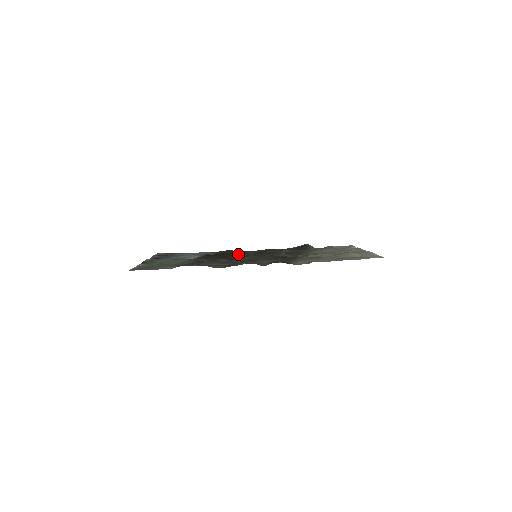
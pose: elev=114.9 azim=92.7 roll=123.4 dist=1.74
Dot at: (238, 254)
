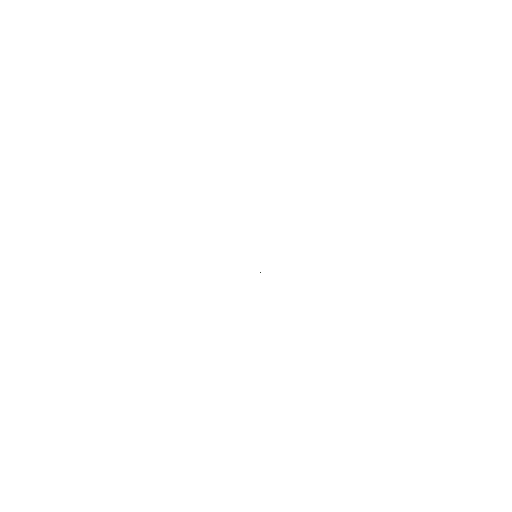
Dot at: occluded
